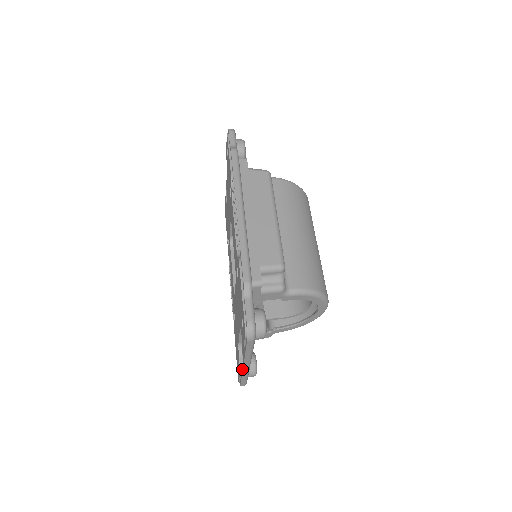
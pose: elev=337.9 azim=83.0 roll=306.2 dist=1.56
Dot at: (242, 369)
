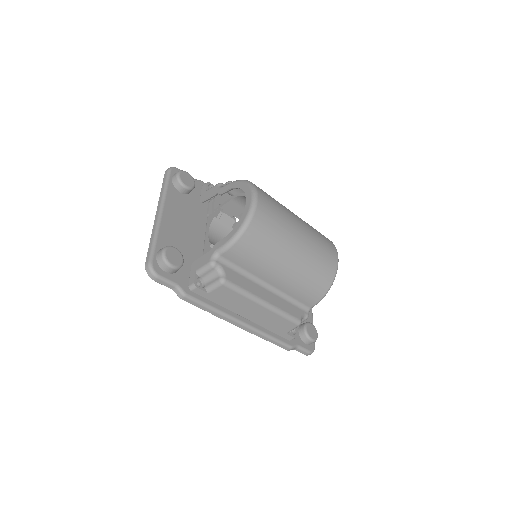
Dot at: (155, 223)
